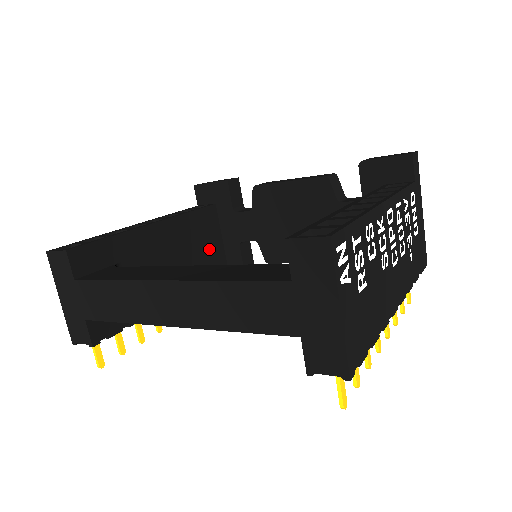
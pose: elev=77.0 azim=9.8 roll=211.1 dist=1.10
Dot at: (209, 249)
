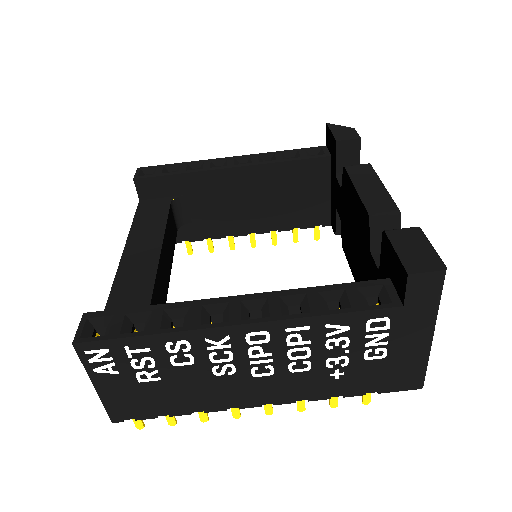
Dot at: (306, 200)
